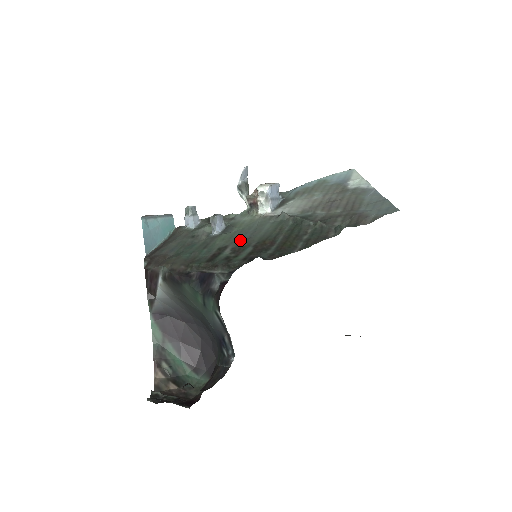
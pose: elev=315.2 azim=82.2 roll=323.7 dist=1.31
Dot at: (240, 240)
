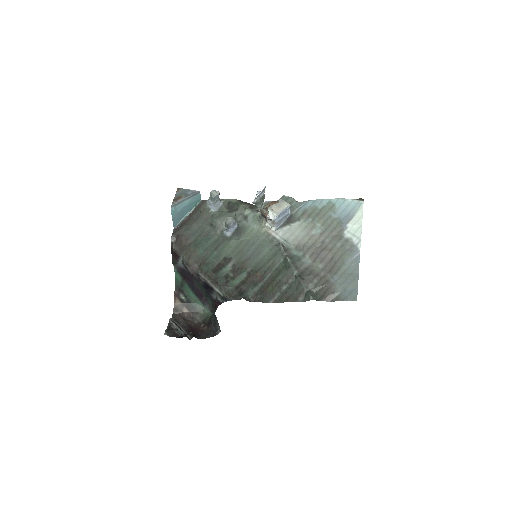
Dot at: (242, 257)
